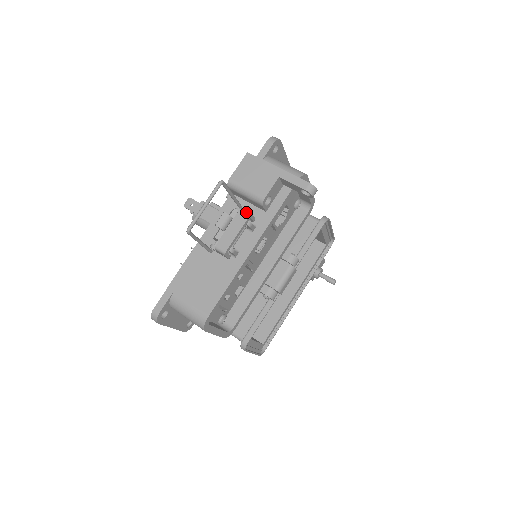
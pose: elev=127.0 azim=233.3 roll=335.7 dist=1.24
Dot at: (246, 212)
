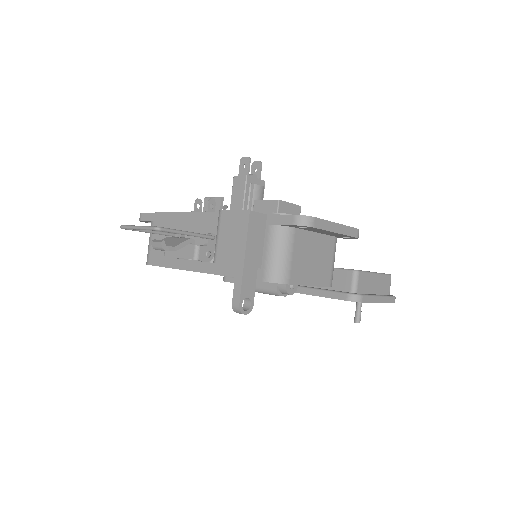
Dot at: (195, 253)
